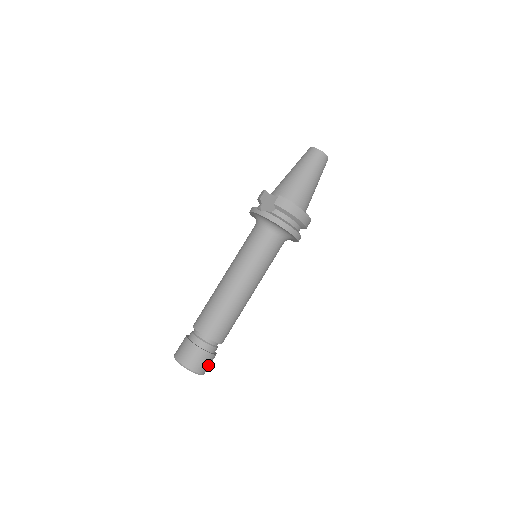
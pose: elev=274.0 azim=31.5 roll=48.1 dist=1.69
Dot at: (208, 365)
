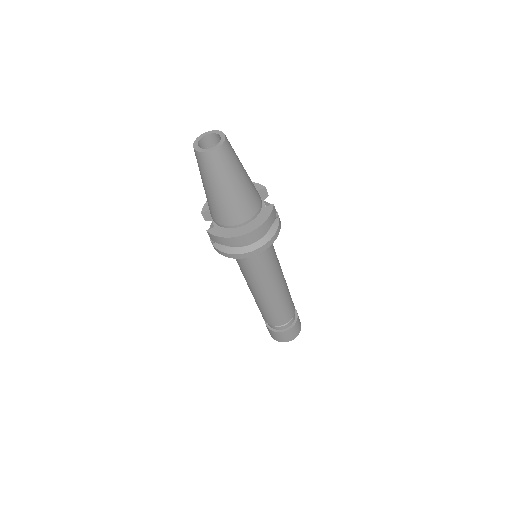
Dot at: (294, 333)
